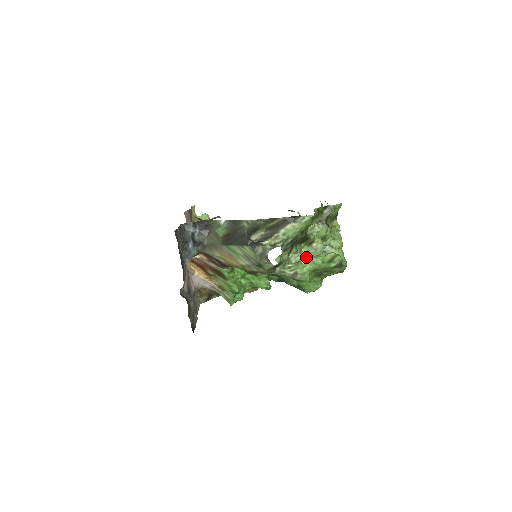
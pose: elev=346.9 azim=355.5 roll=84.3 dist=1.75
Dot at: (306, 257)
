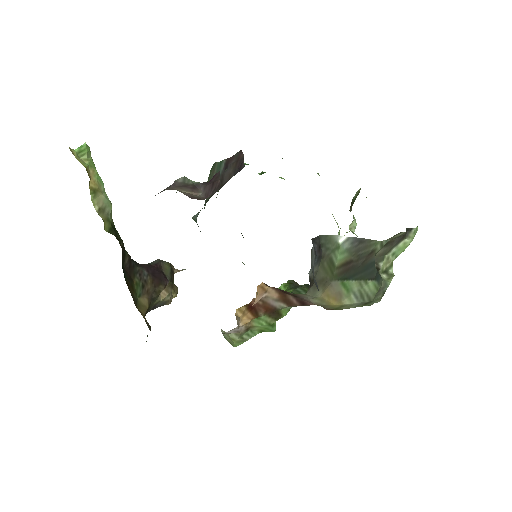
Dot at: occluded
